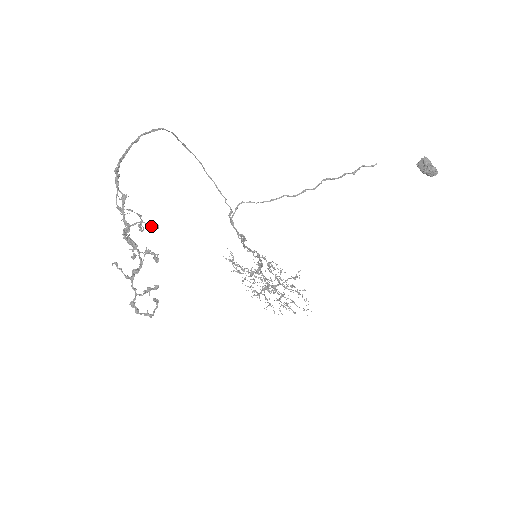
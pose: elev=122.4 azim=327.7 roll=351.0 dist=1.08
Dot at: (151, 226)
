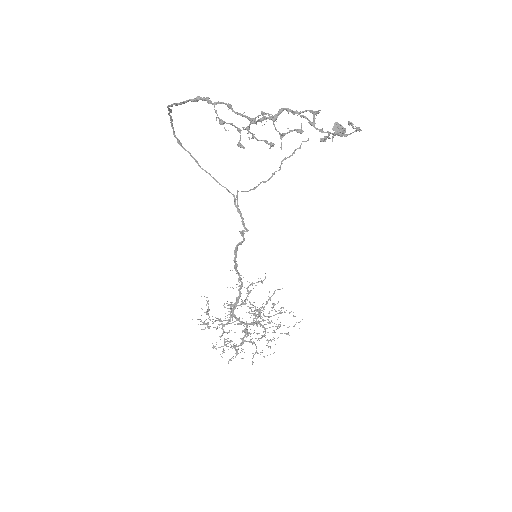
Dot at: (271, 116)
